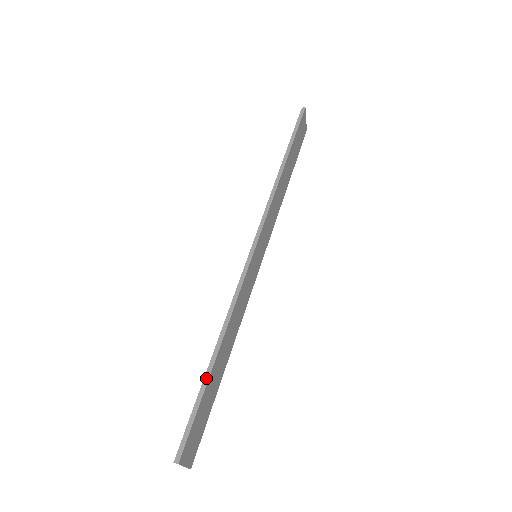
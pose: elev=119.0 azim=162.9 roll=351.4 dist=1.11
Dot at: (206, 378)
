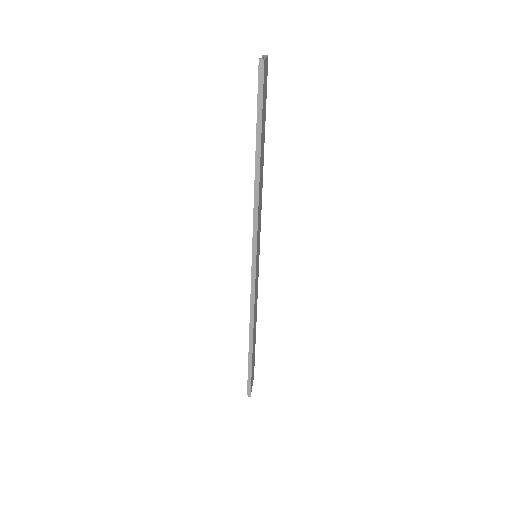
Dot at: (250, 358)
